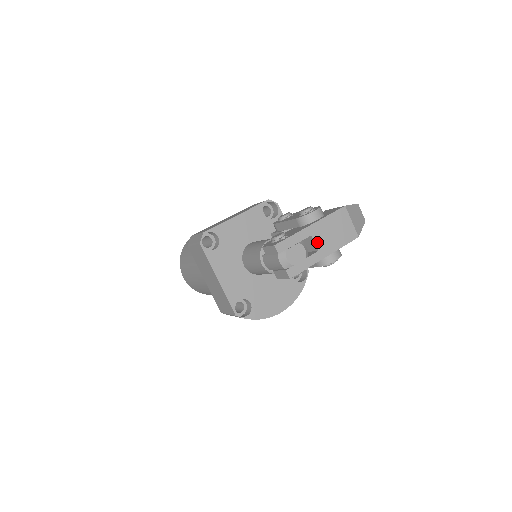
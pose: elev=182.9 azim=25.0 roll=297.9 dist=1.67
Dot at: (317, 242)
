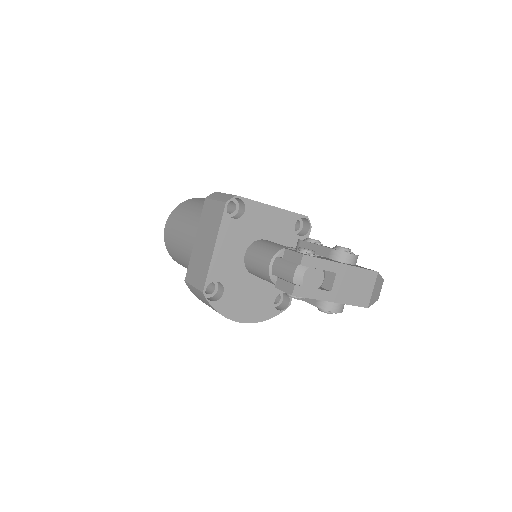
Dot at: (336, 283)
